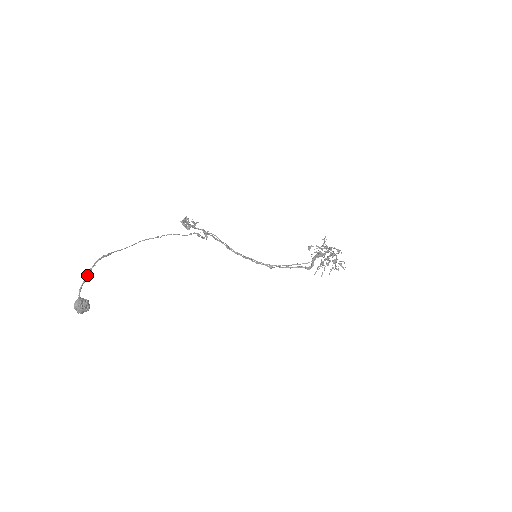
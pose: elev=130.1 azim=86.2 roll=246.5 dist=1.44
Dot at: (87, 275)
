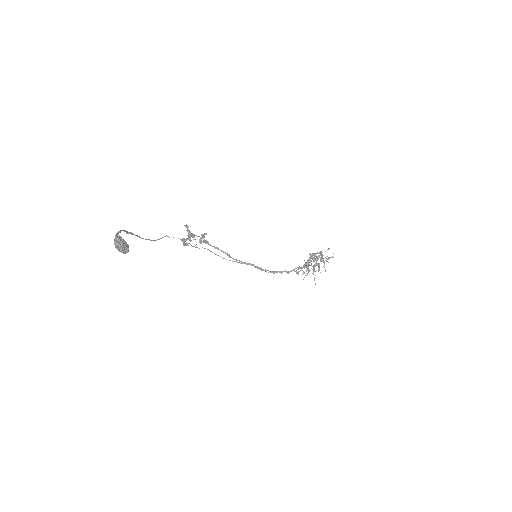
Dot at: (118, 233)
